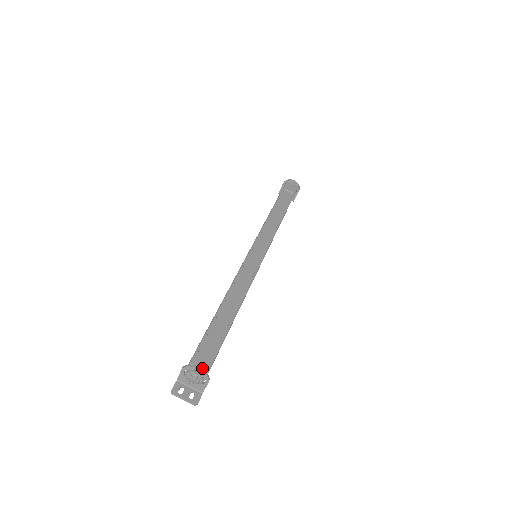
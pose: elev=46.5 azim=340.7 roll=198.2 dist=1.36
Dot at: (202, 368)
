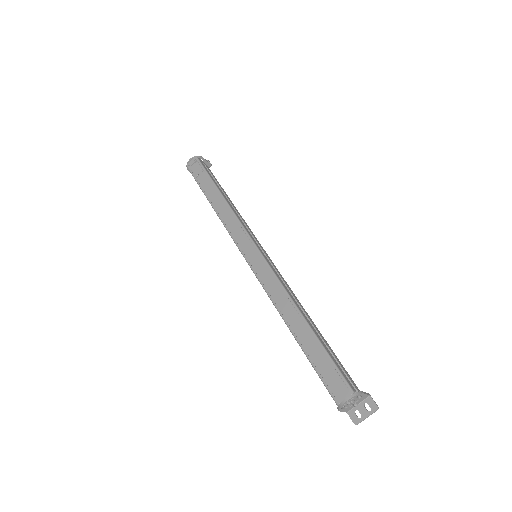
Dot at: (347, 396)
